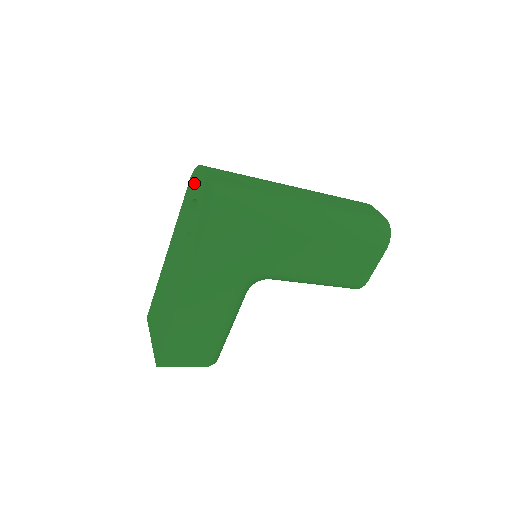
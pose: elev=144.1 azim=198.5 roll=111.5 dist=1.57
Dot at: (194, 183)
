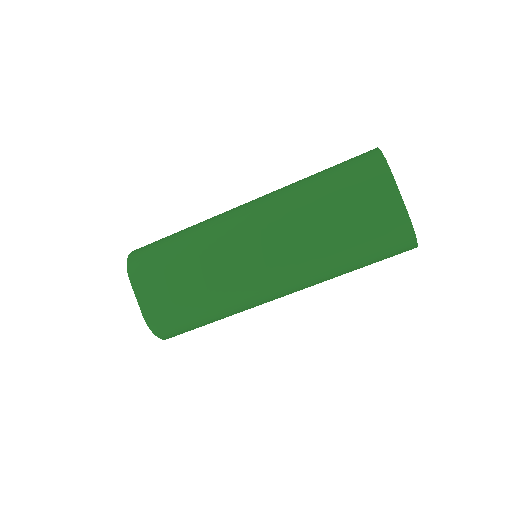
Dot at: occluded
